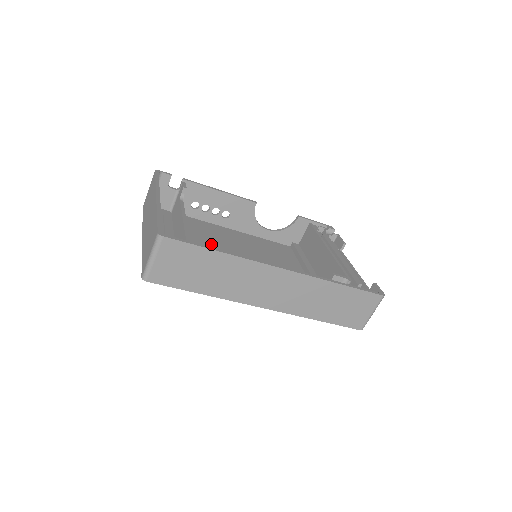
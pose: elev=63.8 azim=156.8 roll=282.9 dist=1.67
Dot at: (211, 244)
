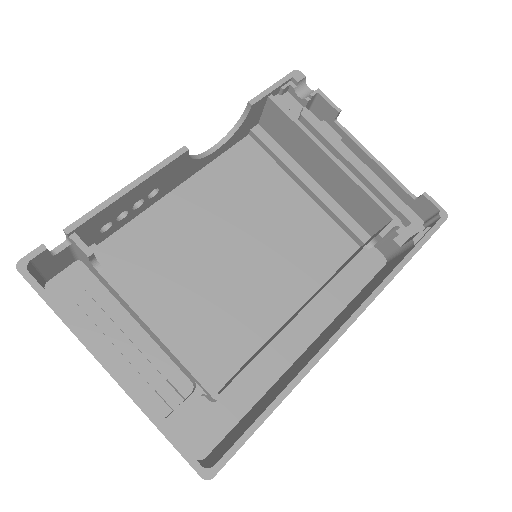
Dot at: (184, 279)
